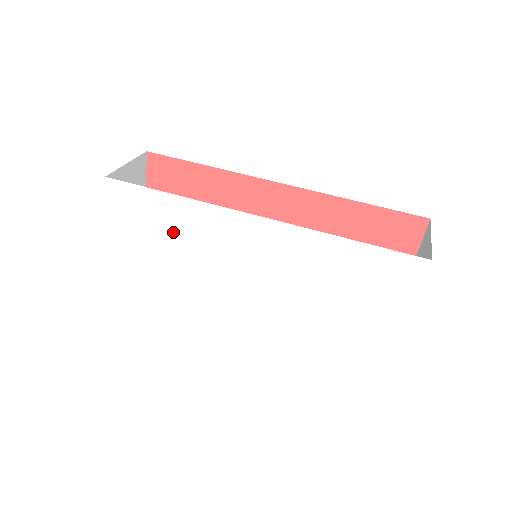
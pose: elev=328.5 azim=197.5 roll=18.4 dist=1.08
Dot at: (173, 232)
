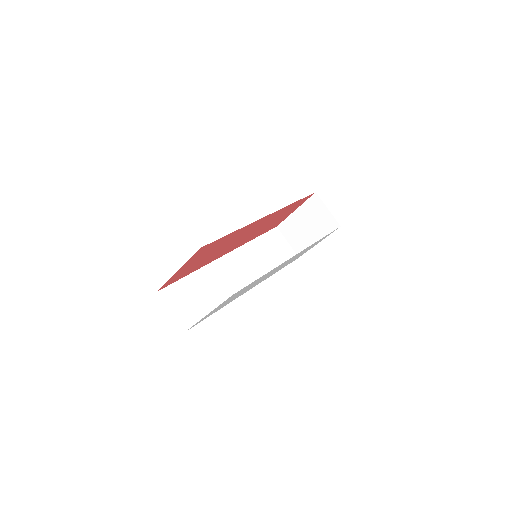
Dot at: occluded
